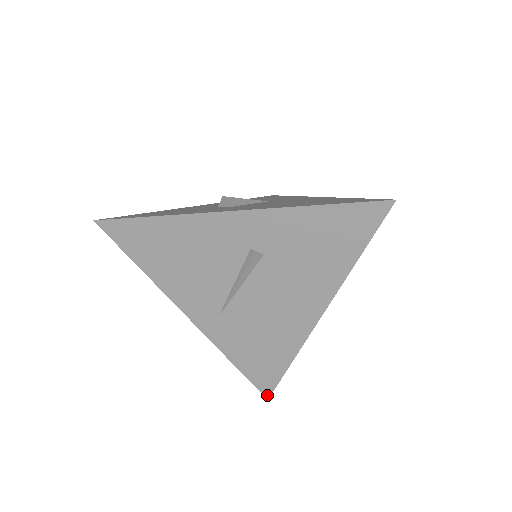
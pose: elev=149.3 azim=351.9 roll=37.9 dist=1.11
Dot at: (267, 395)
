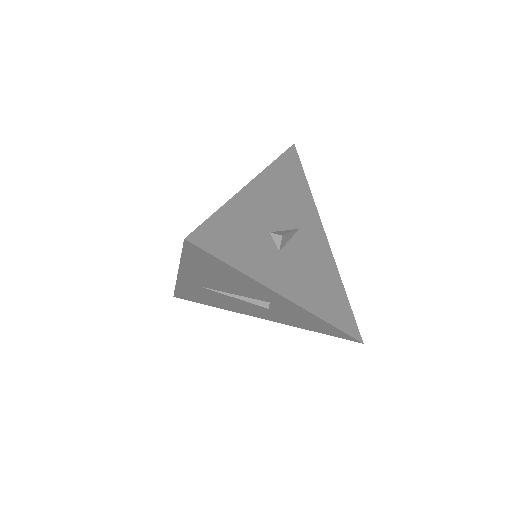
Dot at: (176, 297)
